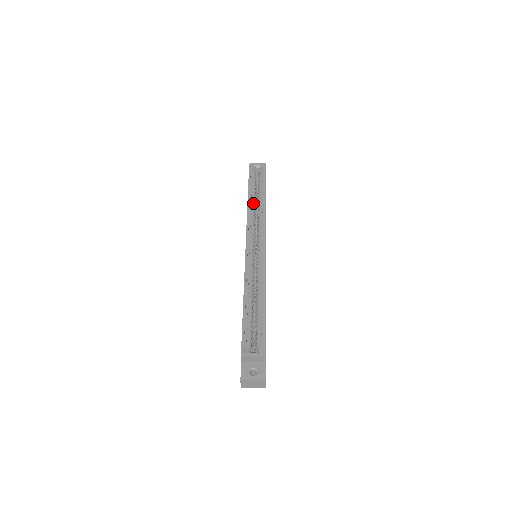
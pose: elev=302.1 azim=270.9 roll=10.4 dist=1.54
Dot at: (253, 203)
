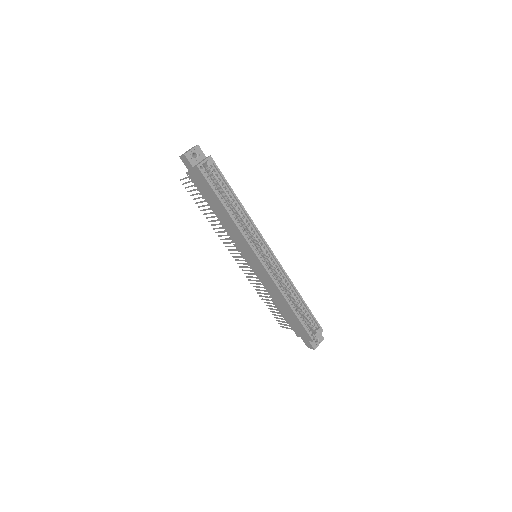
Dot at: (235, 216)
